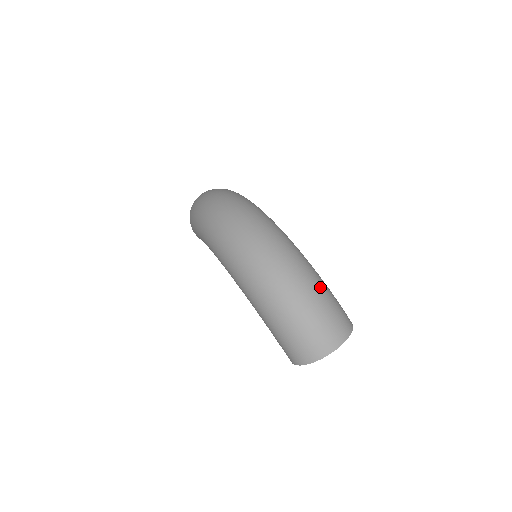
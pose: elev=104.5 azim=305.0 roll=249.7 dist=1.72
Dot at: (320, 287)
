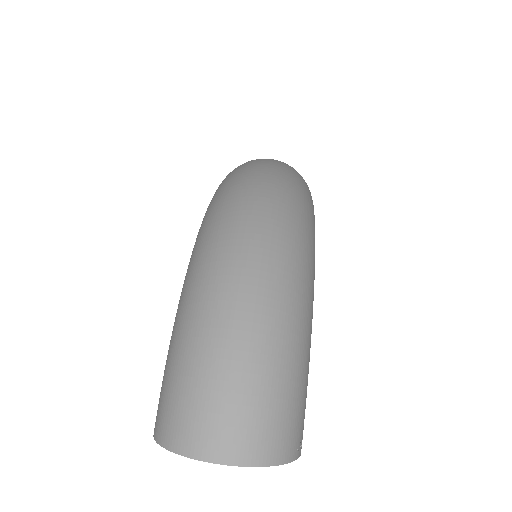
Dot at: (292, 341)
